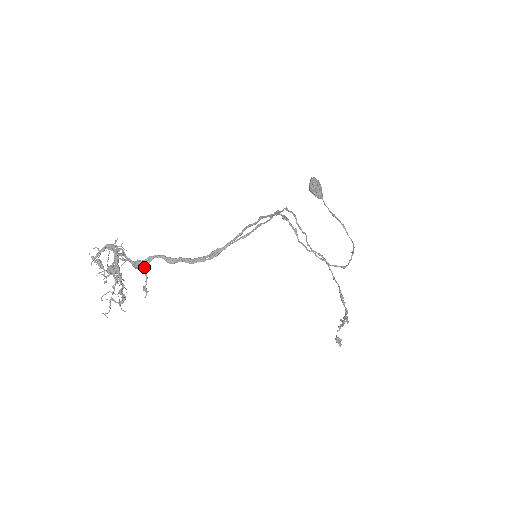
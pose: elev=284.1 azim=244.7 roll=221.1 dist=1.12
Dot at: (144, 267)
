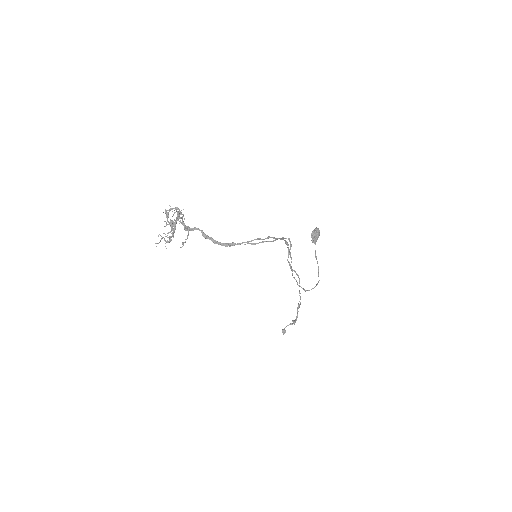
Dot at: occluded
